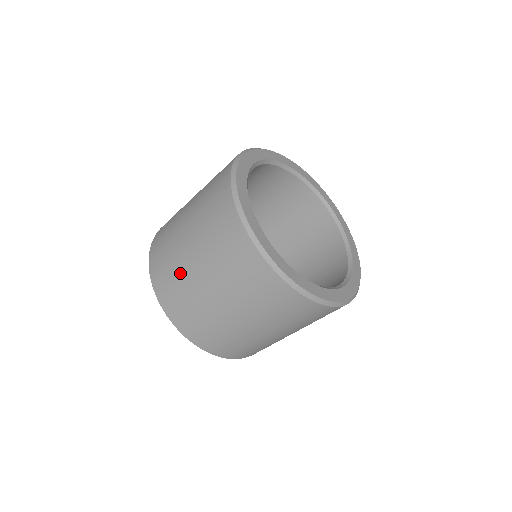
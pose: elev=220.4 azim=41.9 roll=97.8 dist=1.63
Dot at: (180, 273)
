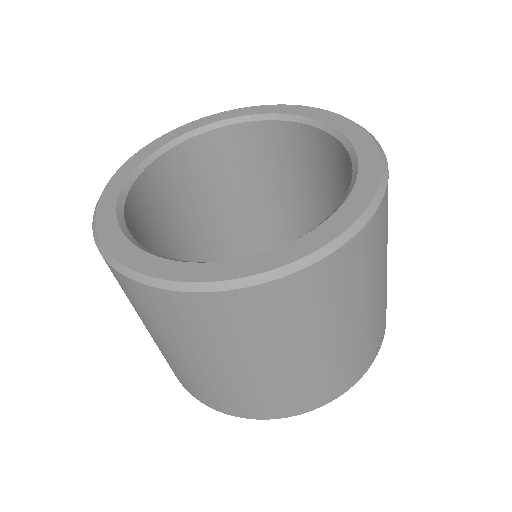
Dot at: occluded
